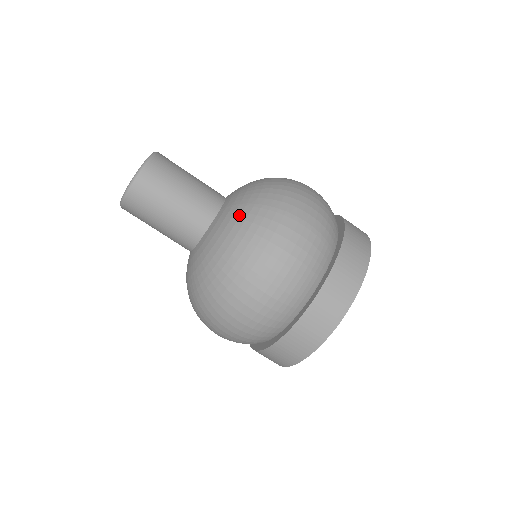
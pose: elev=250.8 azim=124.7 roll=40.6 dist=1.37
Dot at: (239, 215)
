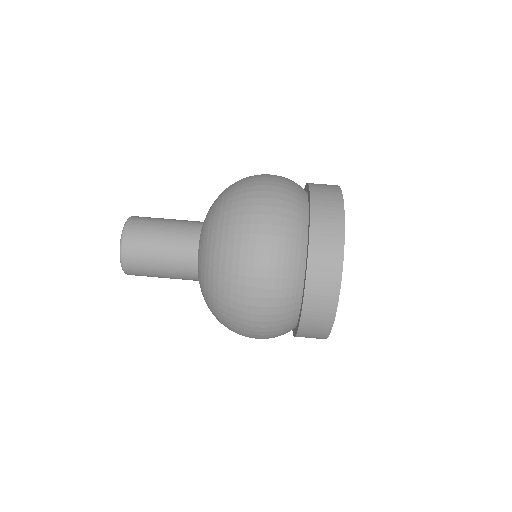
Dot at: (219, 195)
